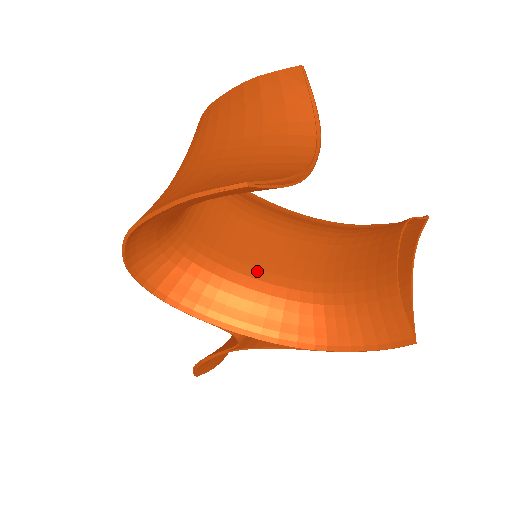
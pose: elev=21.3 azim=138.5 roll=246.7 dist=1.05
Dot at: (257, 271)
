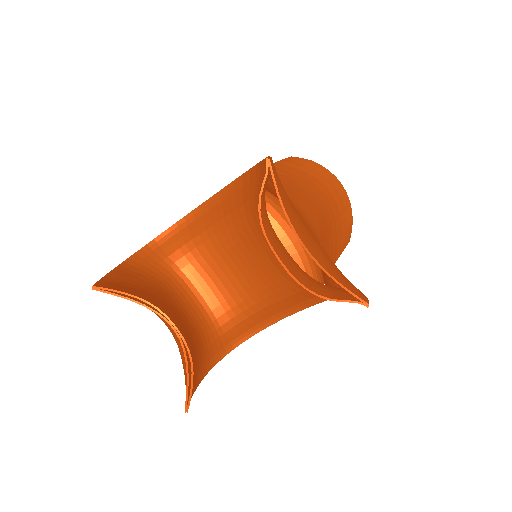
Dot at: (266, 281)
